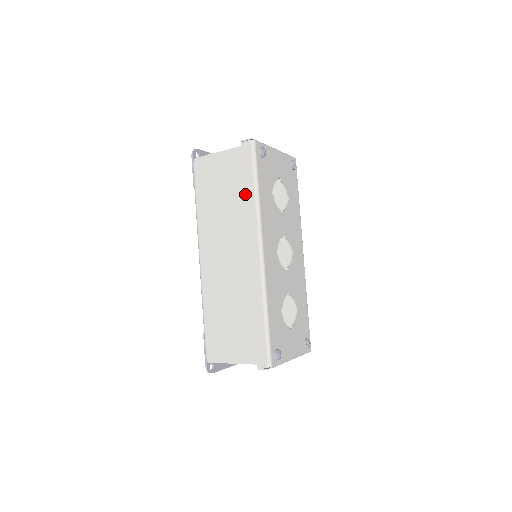
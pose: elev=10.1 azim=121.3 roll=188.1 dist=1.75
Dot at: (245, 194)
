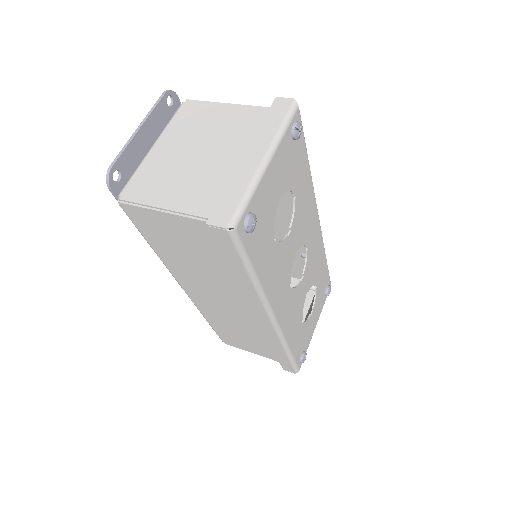
Dot at: (235, 278)
